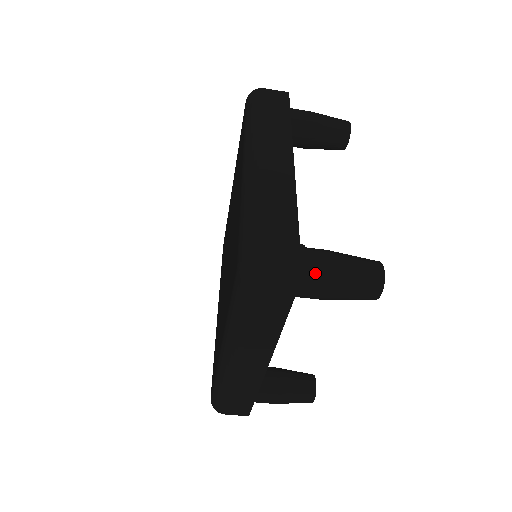
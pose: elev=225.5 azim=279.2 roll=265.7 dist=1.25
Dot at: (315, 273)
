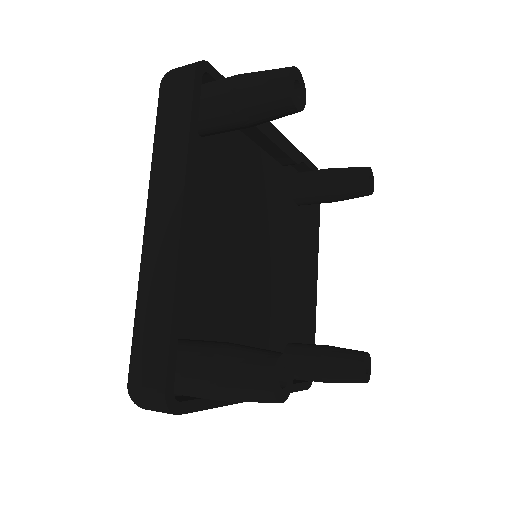
Dot at: (197, 390)
